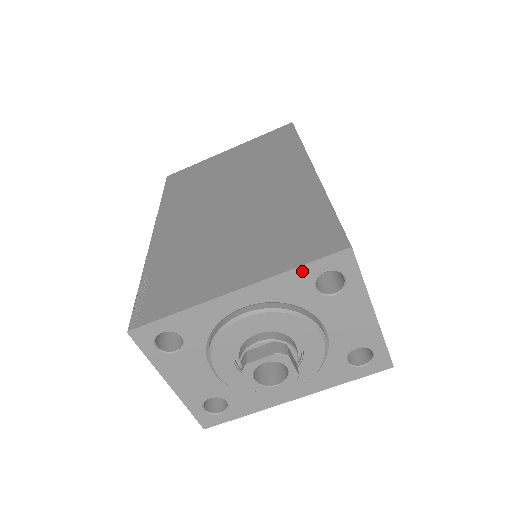
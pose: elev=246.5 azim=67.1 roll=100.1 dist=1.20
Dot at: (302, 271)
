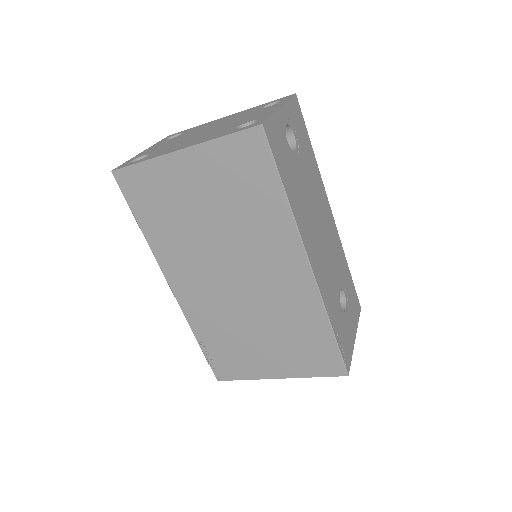
Dot at: (318, 374)
